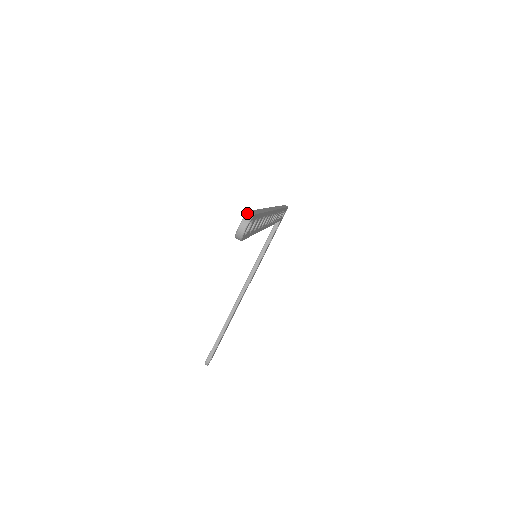
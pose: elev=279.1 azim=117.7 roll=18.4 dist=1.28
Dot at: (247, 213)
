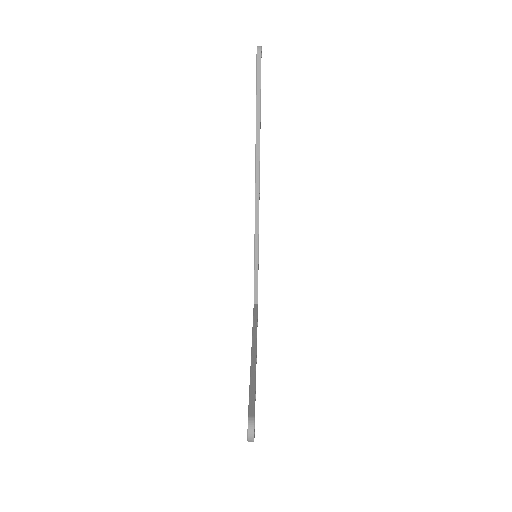
Dot at: occluded
